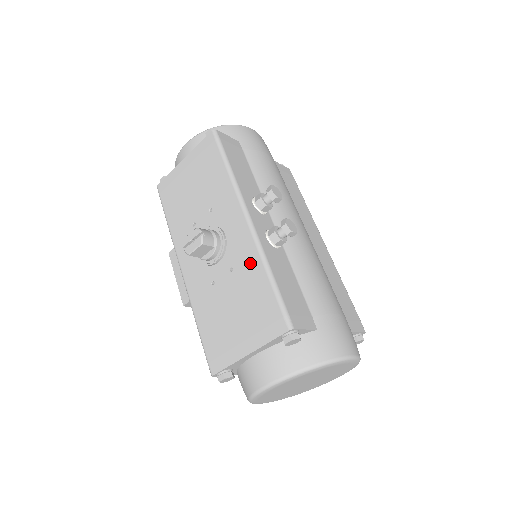
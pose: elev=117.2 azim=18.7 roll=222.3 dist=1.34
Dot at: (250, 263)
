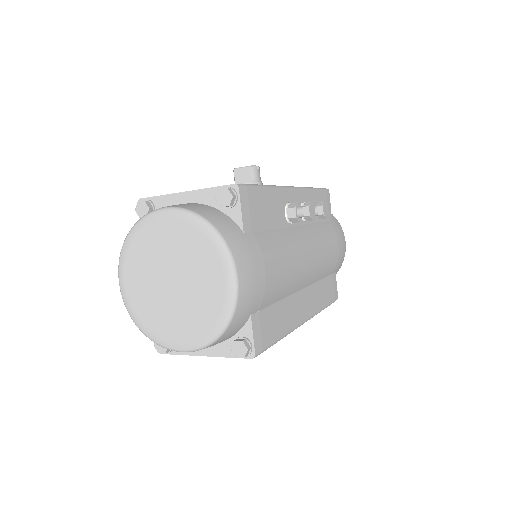
Dot at: occluded
